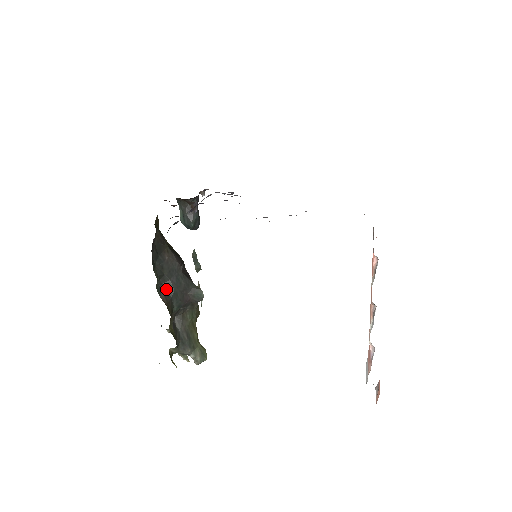
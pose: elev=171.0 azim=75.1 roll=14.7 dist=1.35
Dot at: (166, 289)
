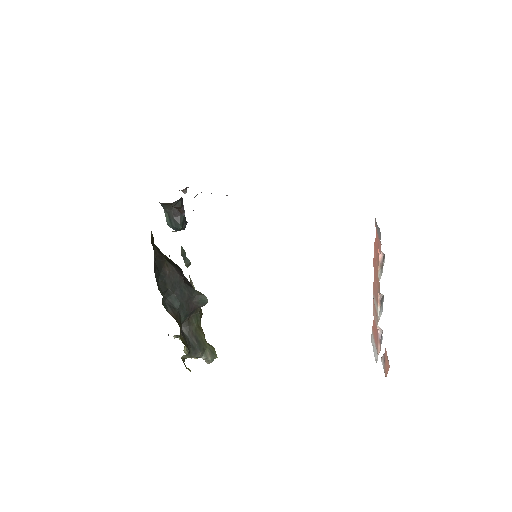
Dot at: (171, 303)
